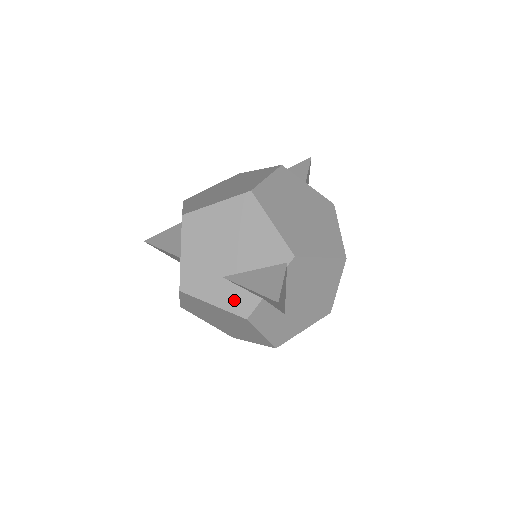
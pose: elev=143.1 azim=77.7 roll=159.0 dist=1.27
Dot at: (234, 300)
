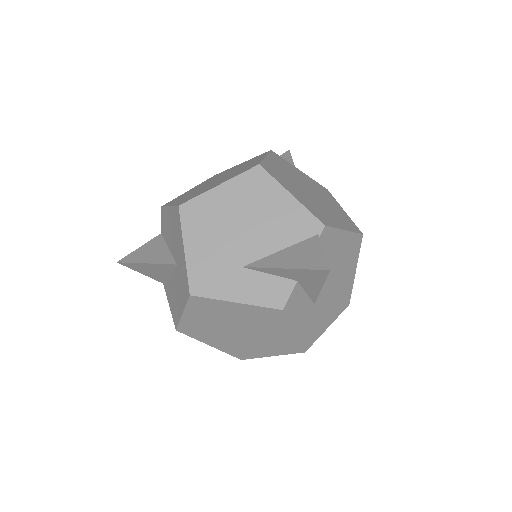
Dot at: (262, 291)
